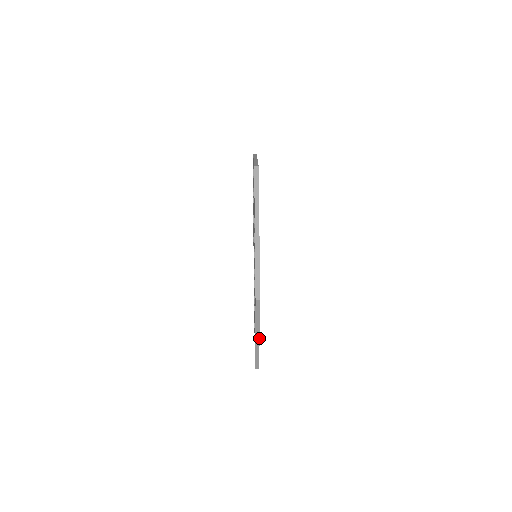
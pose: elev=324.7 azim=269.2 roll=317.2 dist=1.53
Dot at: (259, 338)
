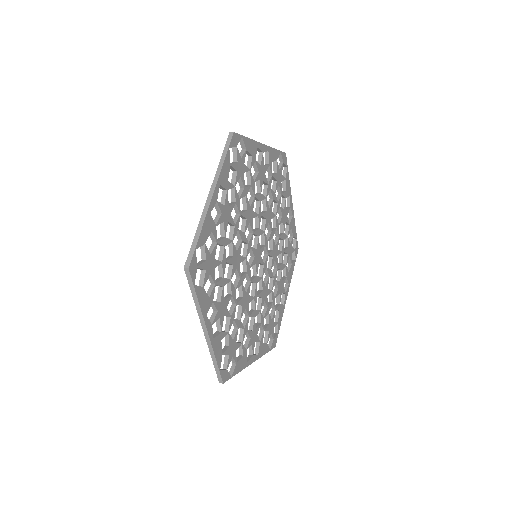
Dot at: (207, 331)
